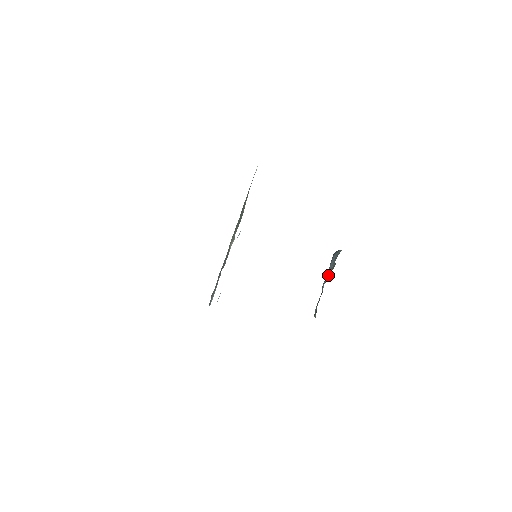
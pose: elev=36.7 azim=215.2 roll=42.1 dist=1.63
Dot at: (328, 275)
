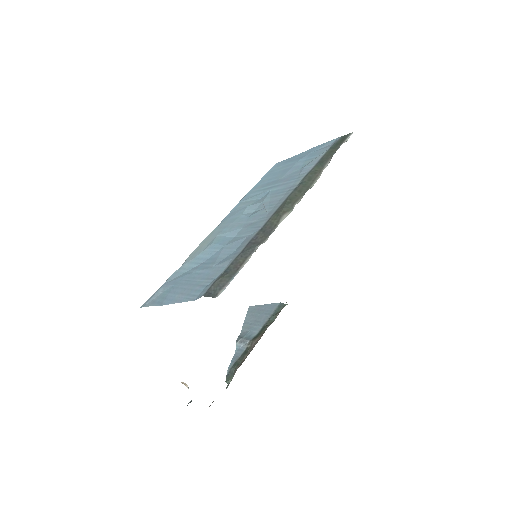
Dot at: (256, 330)
